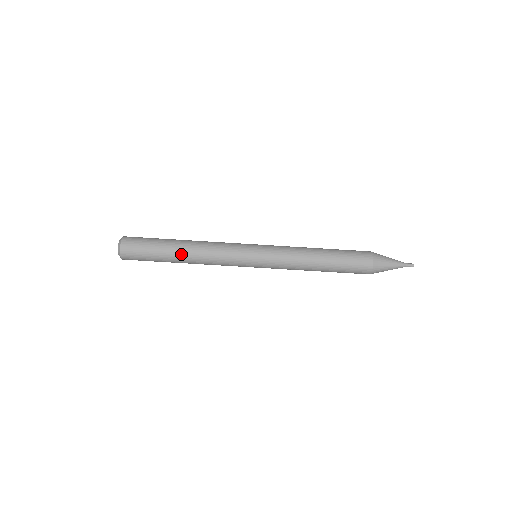
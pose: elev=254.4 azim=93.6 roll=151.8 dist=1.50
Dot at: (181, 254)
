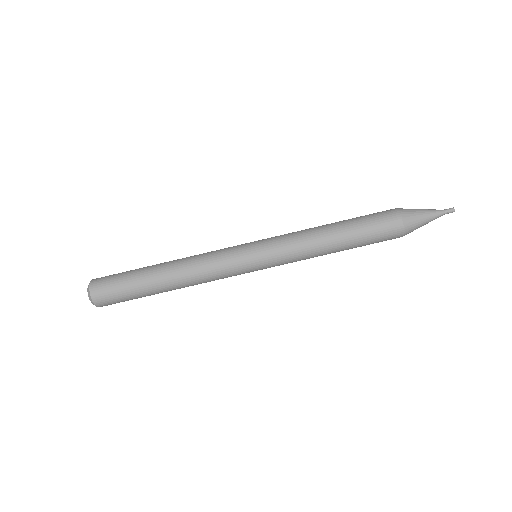
Dot at: (165, 283)
